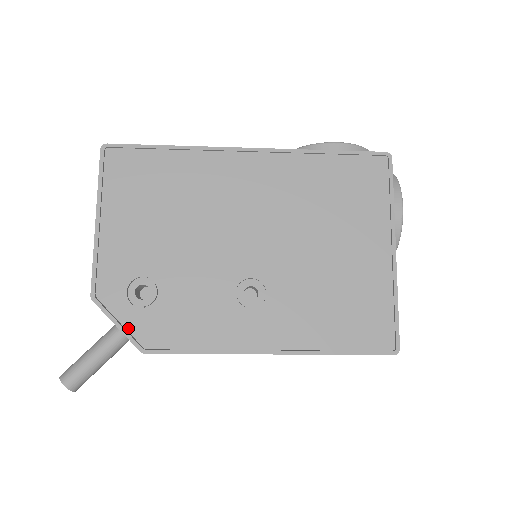
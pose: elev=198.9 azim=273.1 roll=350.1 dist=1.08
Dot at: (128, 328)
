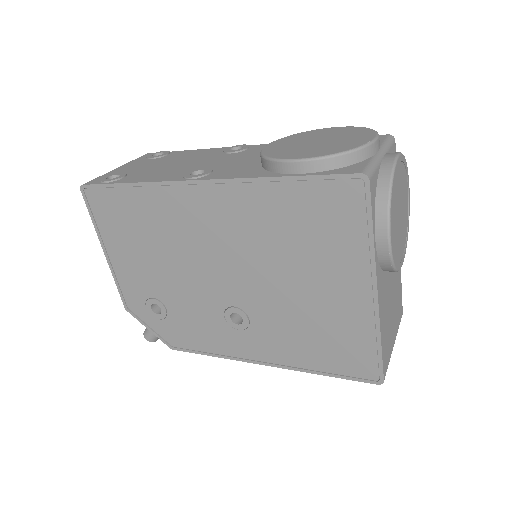
Dot at: (156, 332)
